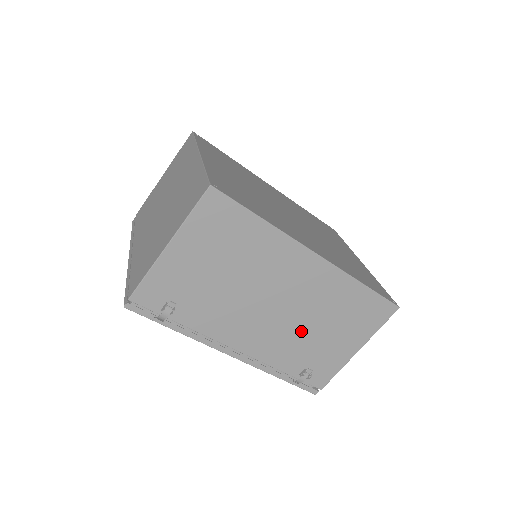
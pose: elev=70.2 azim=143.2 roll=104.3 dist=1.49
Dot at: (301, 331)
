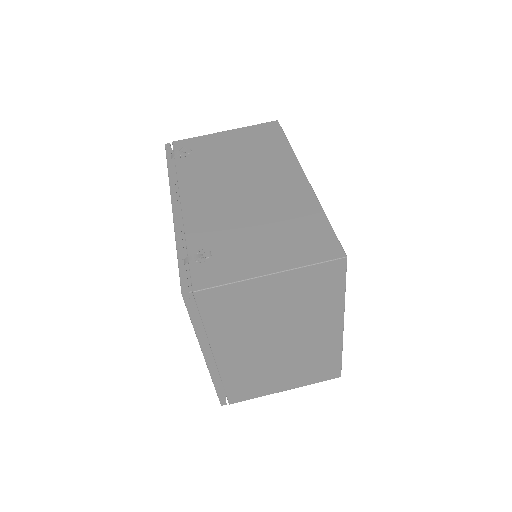
Dot at: (240, 219)
